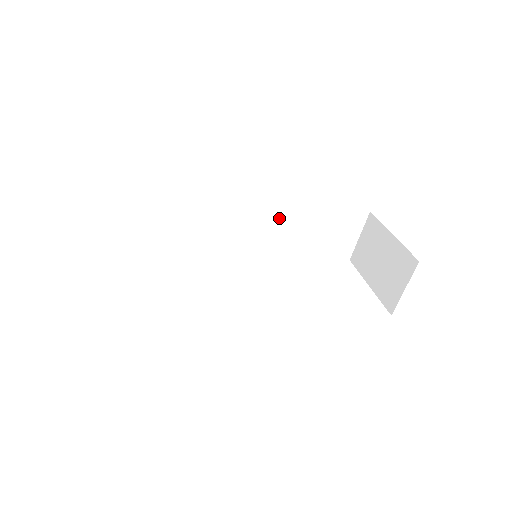
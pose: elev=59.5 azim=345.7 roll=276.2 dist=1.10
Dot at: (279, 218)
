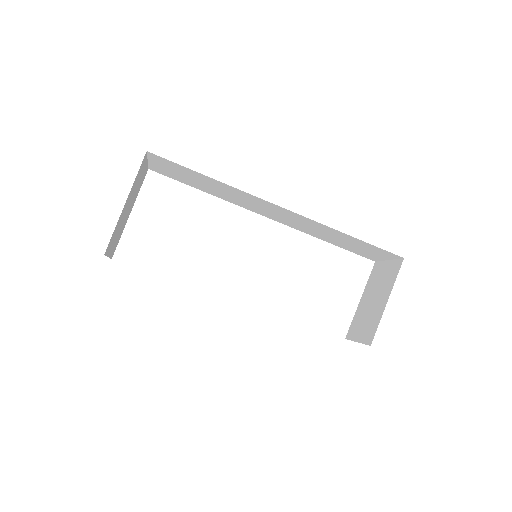
Dot at: (309, 223)
